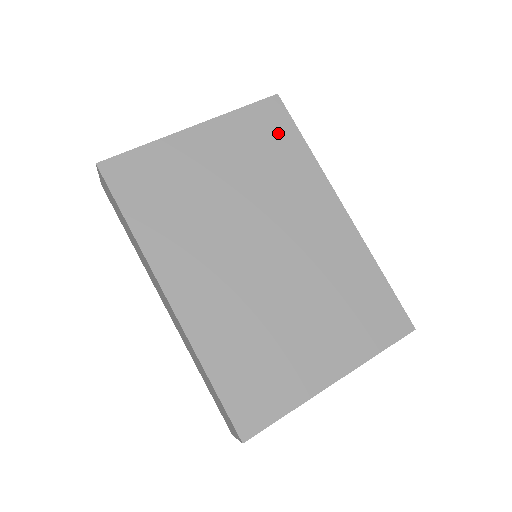
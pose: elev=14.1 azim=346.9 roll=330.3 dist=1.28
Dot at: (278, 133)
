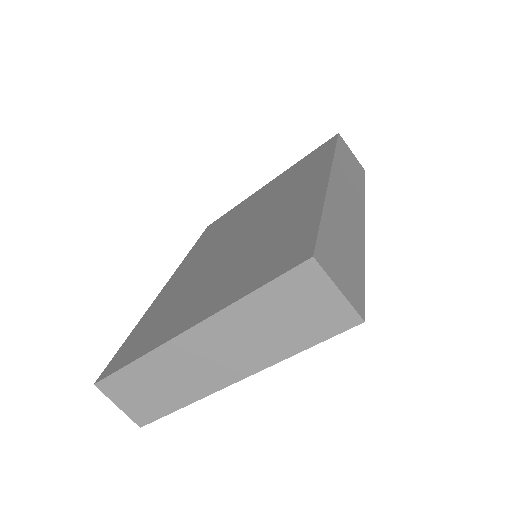
Dot at: (318, 156)
